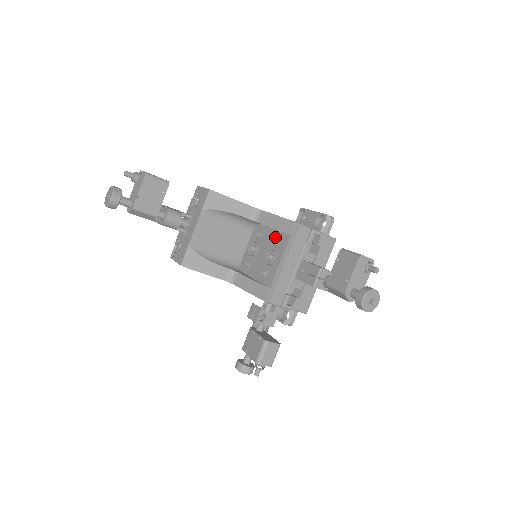
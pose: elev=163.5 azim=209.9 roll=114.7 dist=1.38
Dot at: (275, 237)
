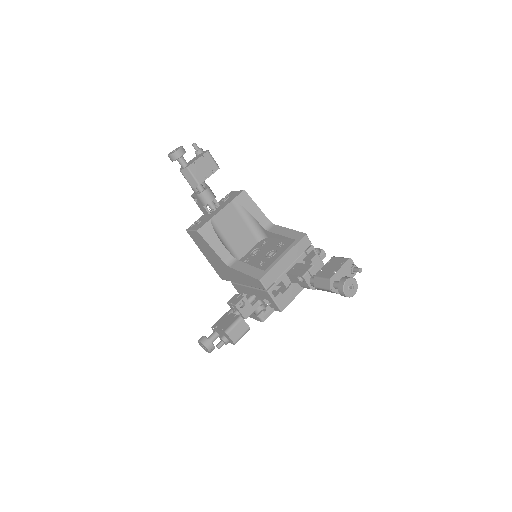
Dot at: (280, 242)
